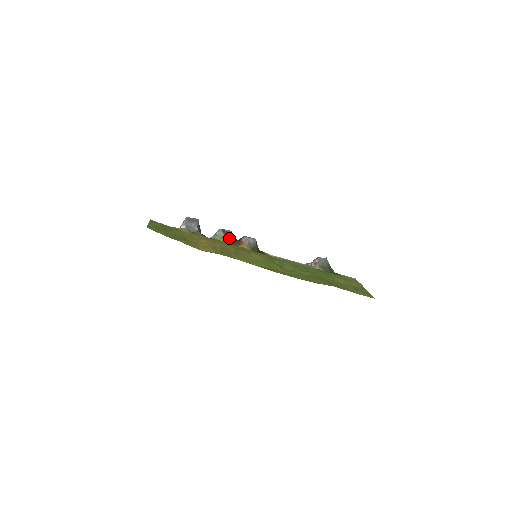
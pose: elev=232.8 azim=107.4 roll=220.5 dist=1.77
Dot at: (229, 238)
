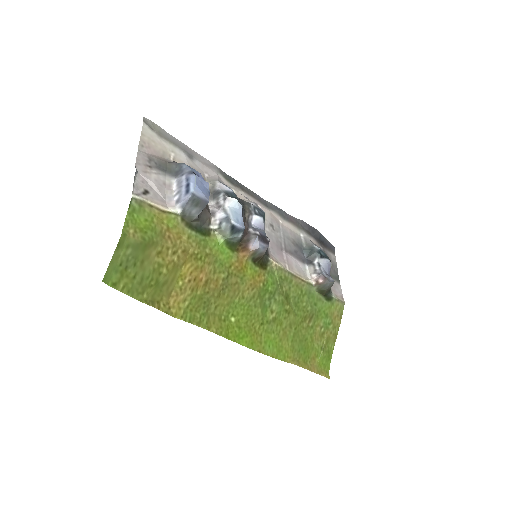
Dot at: (234, 239)
